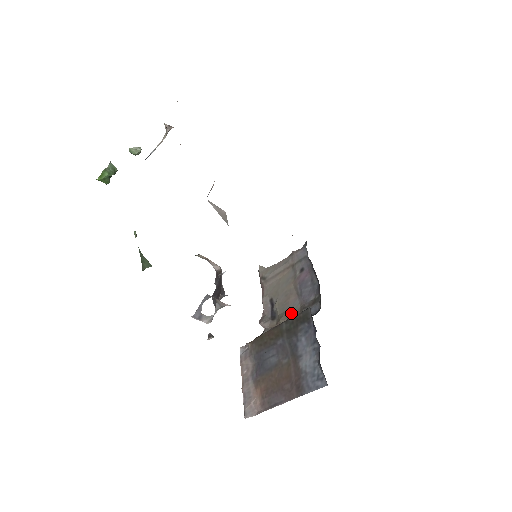
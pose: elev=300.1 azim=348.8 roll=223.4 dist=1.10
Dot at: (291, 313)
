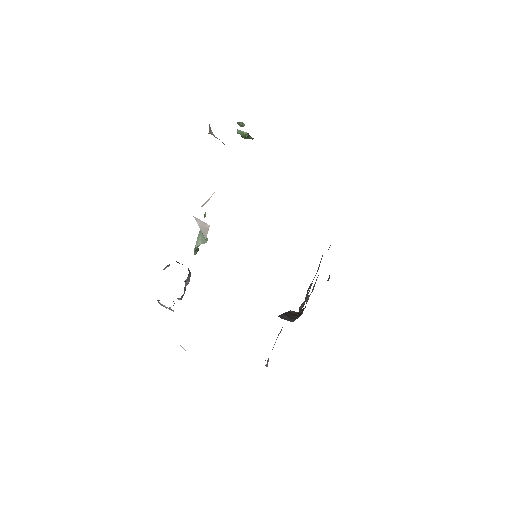
Dot at: occluded
